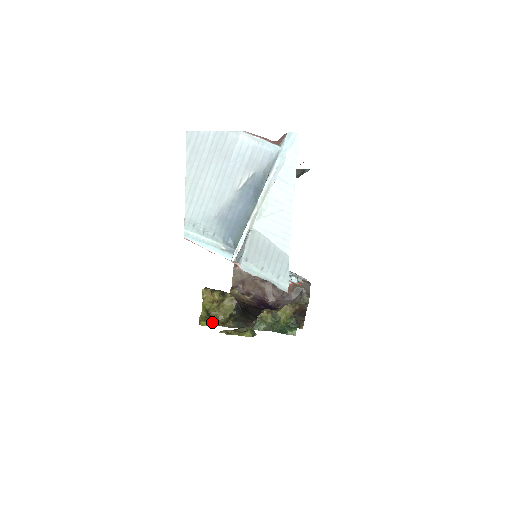
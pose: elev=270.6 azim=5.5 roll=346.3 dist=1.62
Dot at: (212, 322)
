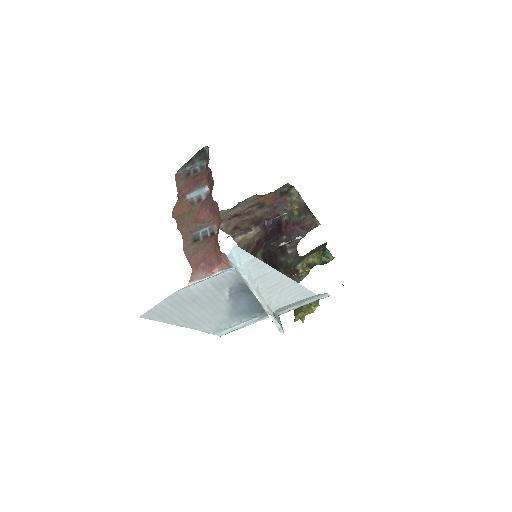
Dot at: occluded
